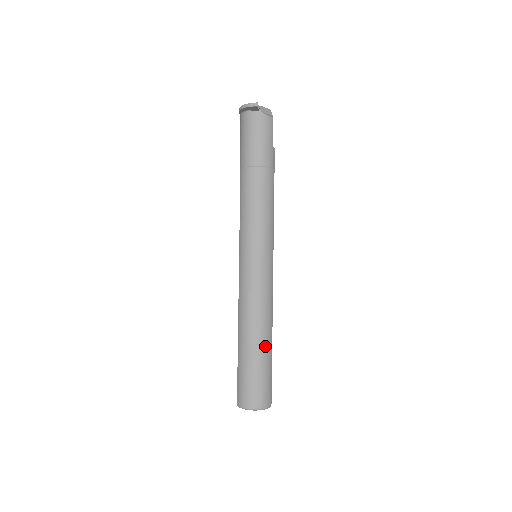
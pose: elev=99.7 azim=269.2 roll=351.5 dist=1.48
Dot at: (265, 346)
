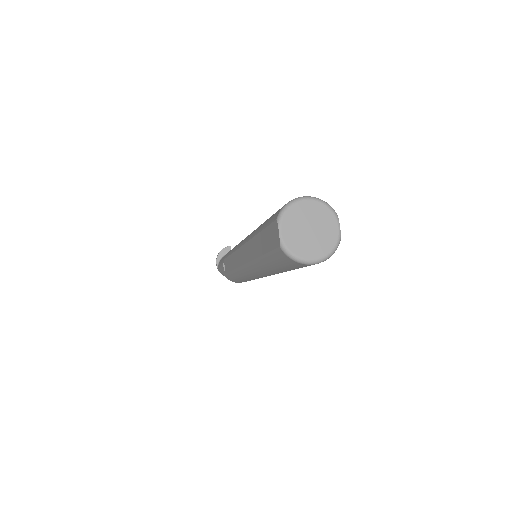
Dot at: occluded
